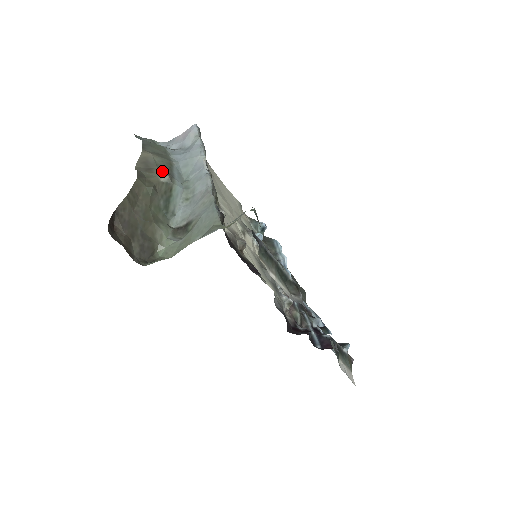
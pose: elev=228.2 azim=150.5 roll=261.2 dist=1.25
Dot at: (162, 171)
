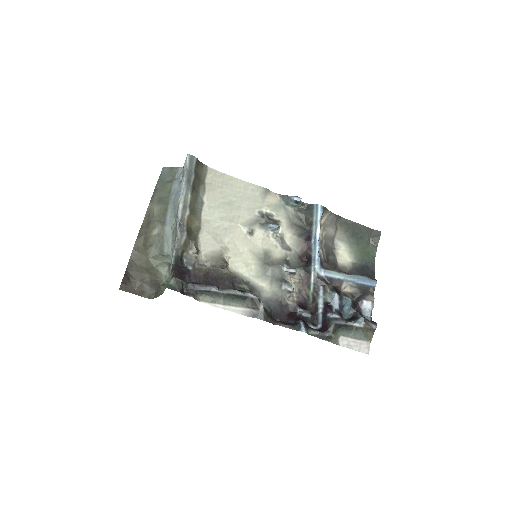
Dot at: (154, 225)
